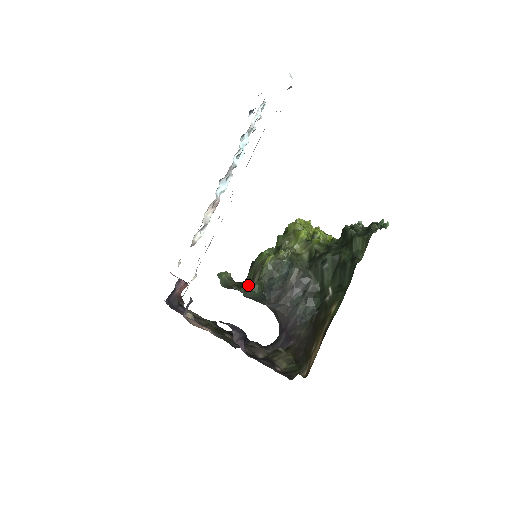
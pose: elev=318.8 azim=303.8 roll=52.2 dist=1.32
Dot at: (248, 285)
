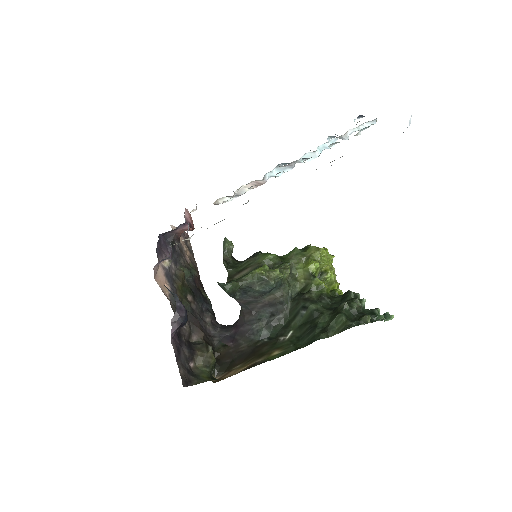
Dot at: (235, 271)
